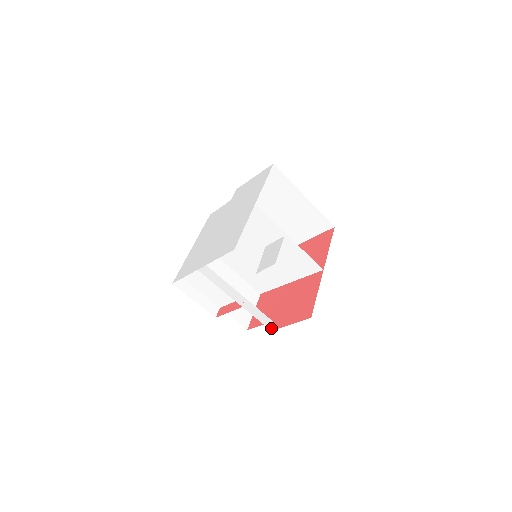
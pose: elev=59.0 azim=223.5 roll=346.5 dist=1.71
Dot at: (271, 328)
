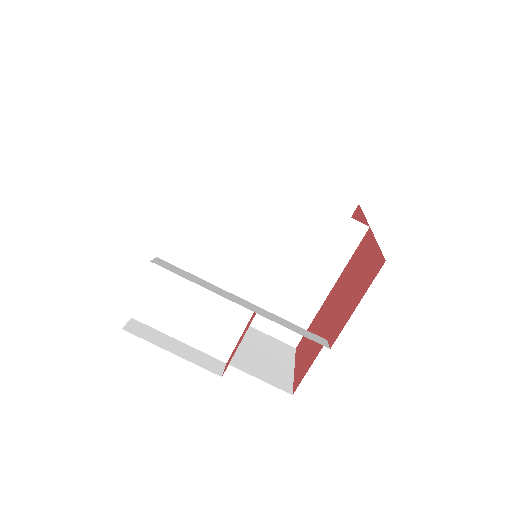
Dot at: (328, 346)
